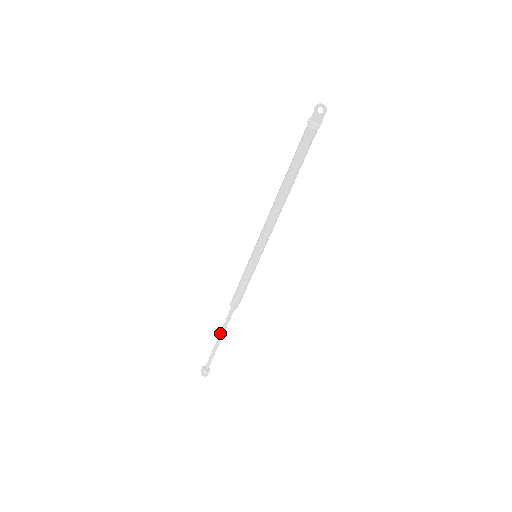
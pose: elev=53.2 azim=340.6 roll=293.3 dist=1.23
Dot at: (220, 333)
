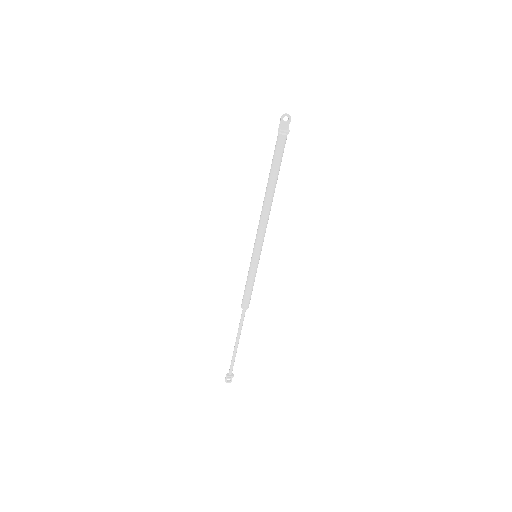
Dot at: (237, 337)
